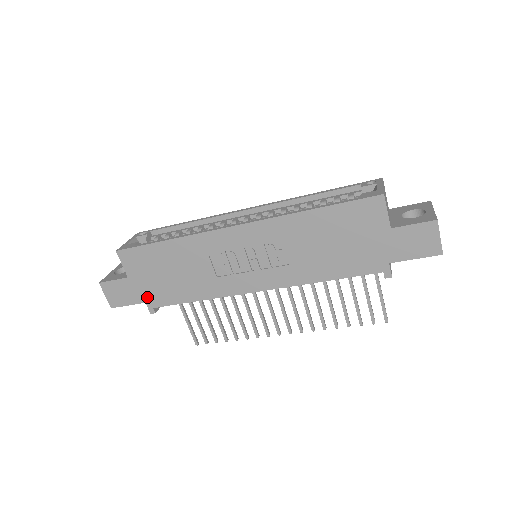
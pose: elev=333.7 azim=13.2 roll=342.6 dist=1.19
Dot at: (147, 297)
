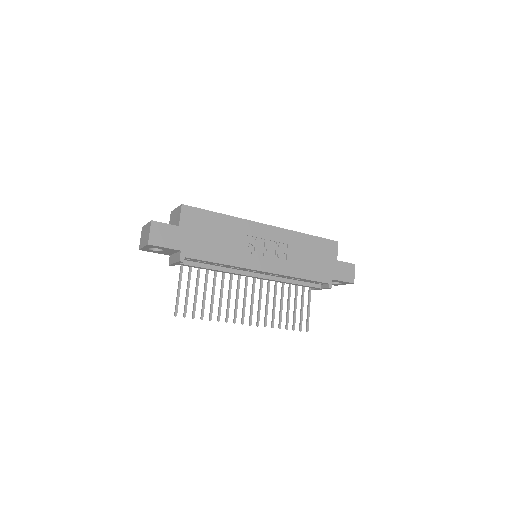
Dot at: (185, 247)
